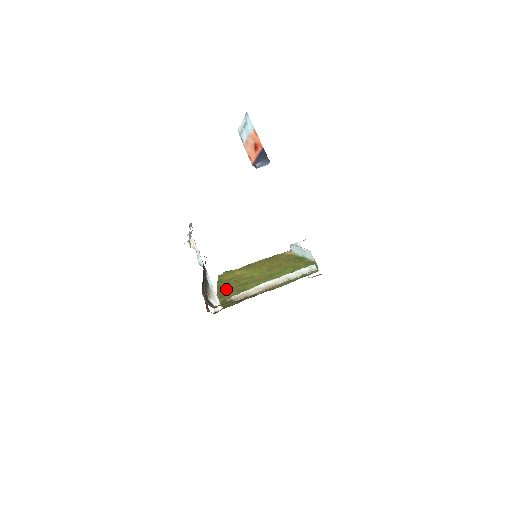
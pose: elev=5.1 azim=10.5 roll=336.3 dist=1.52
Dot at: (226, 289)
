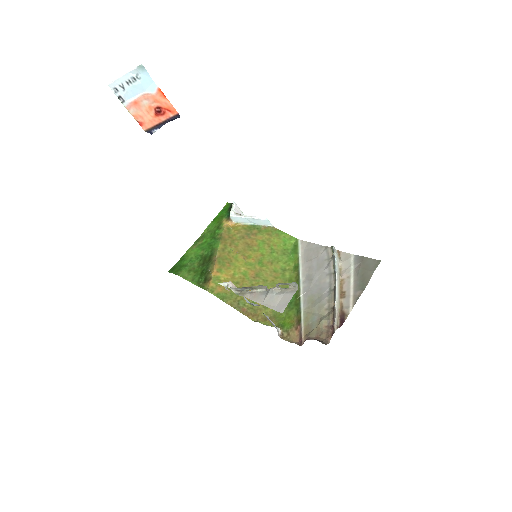
Dot at: (245, 304)
